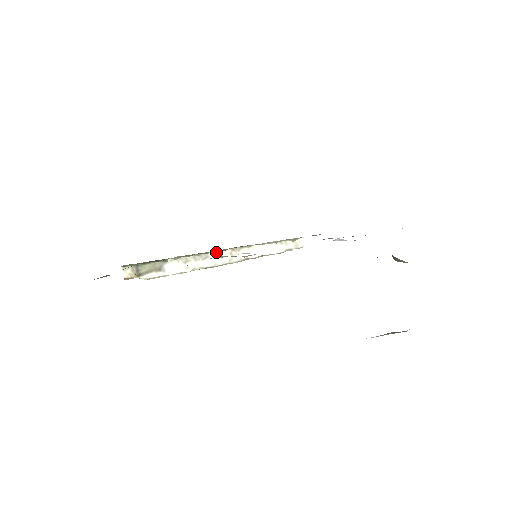
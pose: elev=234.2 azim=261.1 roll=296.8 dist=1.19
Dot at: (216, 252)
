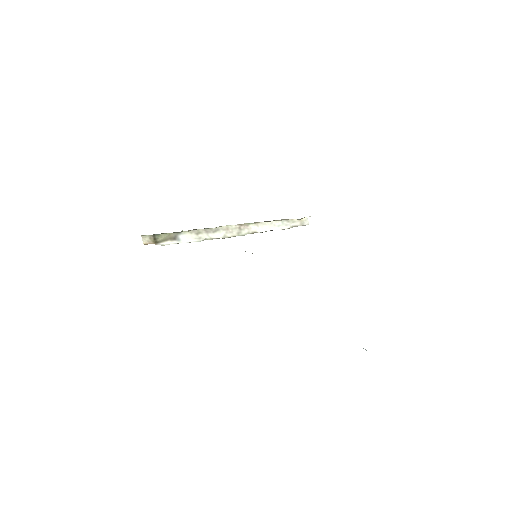
Dot at: (226, 226)
